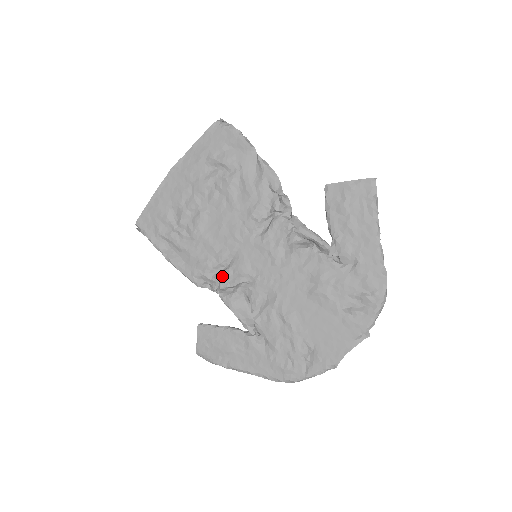
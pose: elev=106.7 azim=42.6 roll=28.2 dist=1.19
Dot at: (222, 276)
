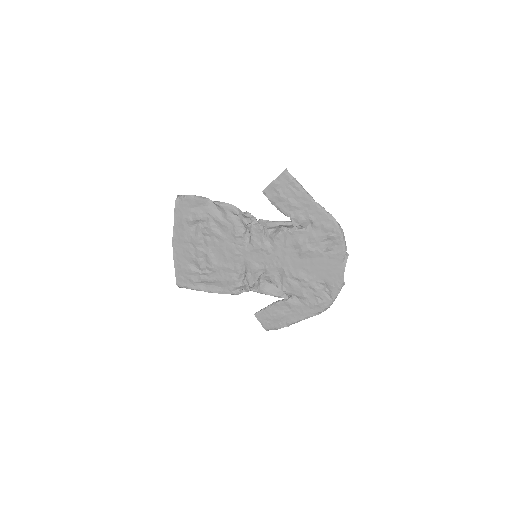
Dot at: (246, 280)
